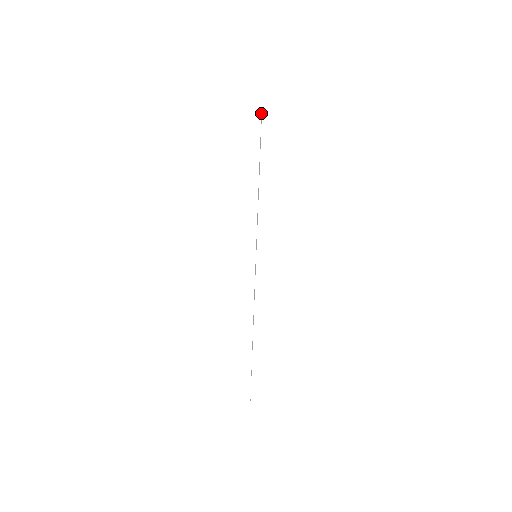
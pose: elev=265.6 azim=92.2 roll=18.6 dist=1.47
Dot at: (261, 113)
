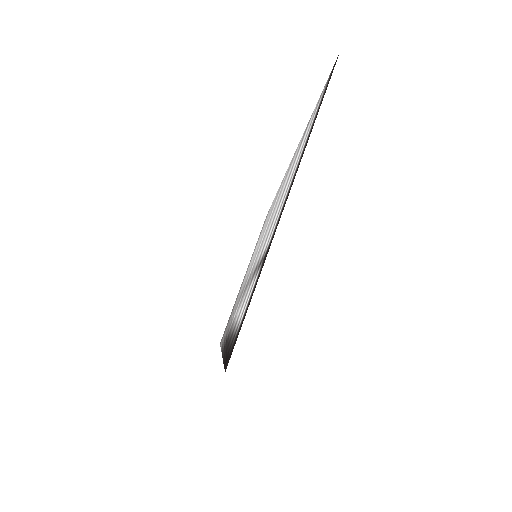
Dot at: occluded
